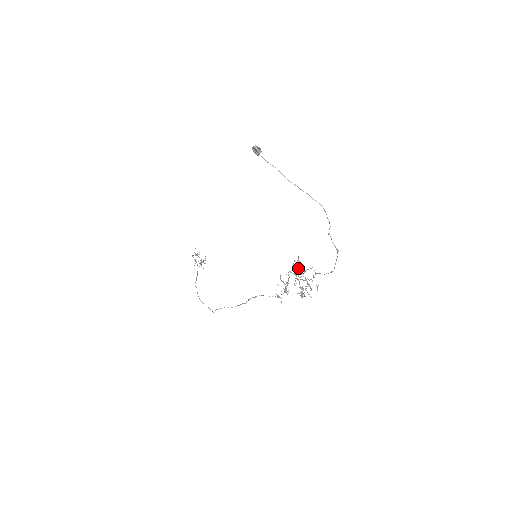
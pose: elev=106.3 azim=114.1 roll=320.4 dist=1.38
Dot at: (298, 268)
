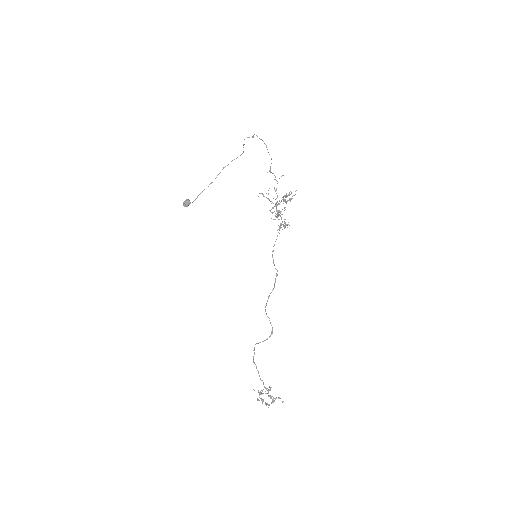
Dot at: (278, 211)
